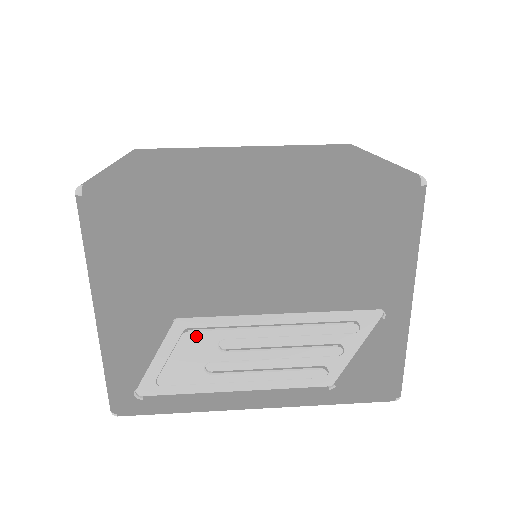
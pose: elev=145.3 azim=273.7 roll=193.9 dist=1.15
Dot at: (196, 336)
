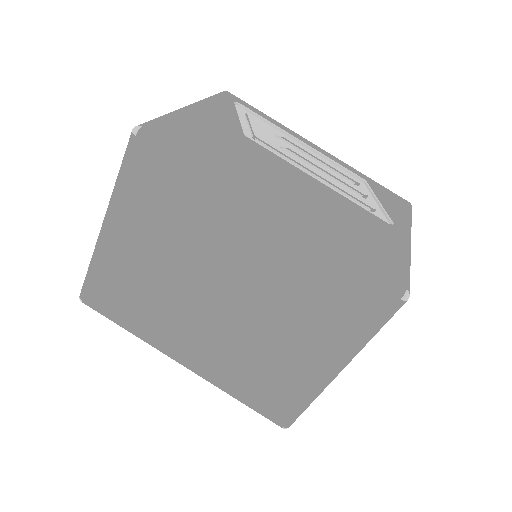
Dot at: occluded
